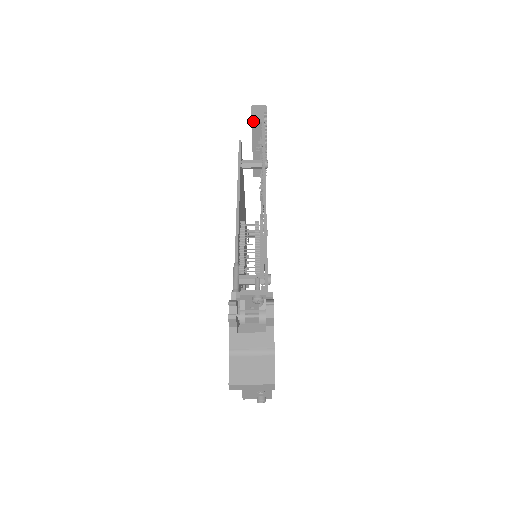
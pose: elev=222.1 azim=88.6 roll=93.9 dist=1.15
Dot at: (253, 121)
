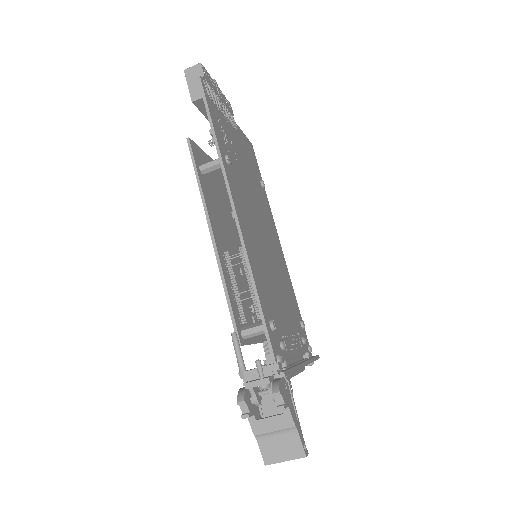
Dot at: (193, 99)
